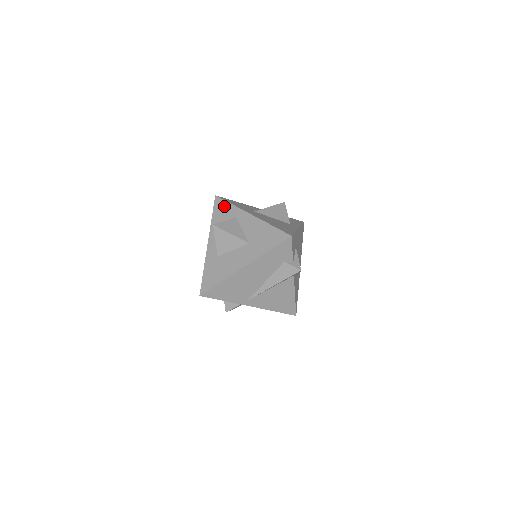
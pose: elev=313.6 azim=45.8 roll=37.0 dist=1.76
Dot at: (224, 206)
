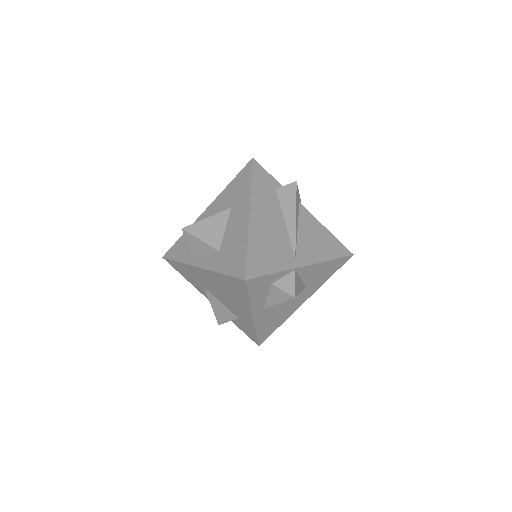
Dot at: (178, 244)
